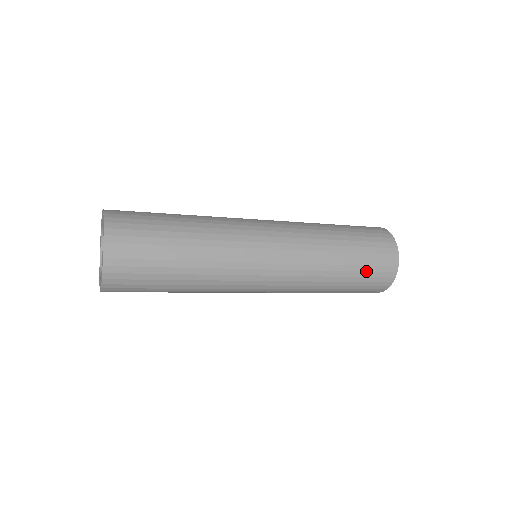
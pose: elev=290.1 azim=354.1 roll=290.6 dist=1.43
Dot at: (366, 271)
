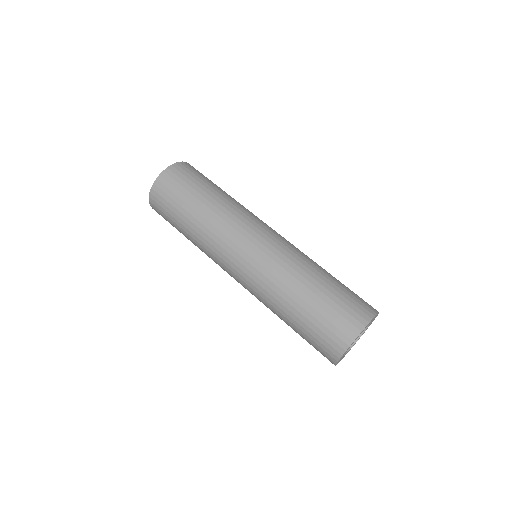
Dot at: (335, 302)
